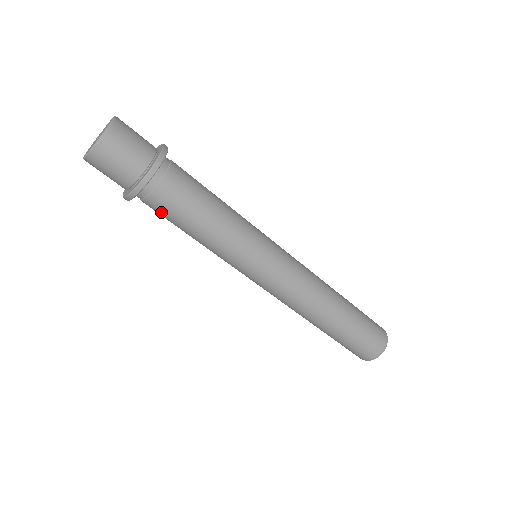
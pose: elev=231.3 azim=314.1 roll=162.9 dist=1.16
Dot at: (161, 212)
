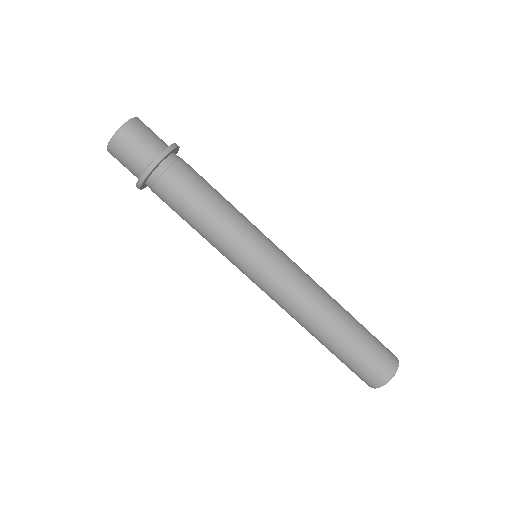
Dot at: (171, 194)
